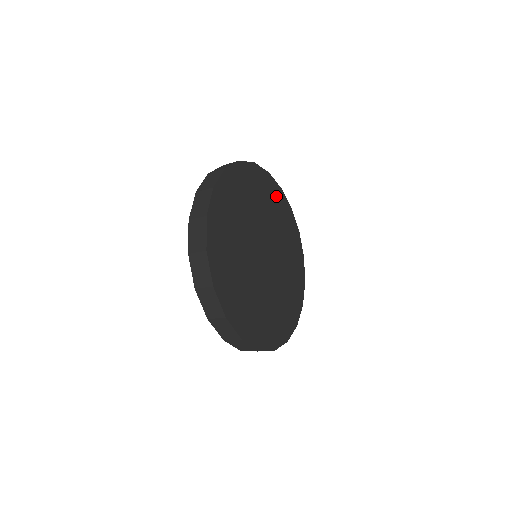
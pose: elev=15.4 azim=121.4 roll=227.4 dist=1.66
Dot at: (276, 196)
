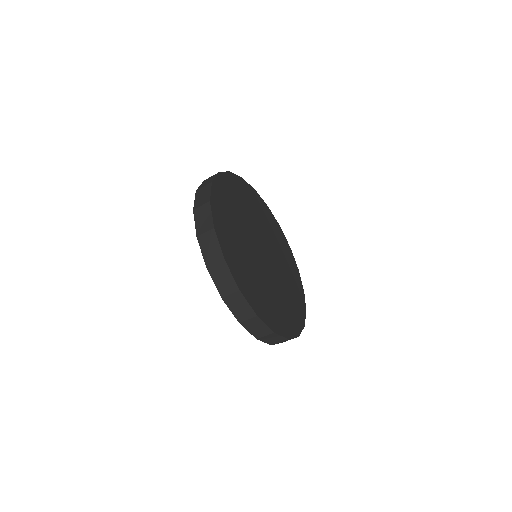
Dot at: (284, 244)
